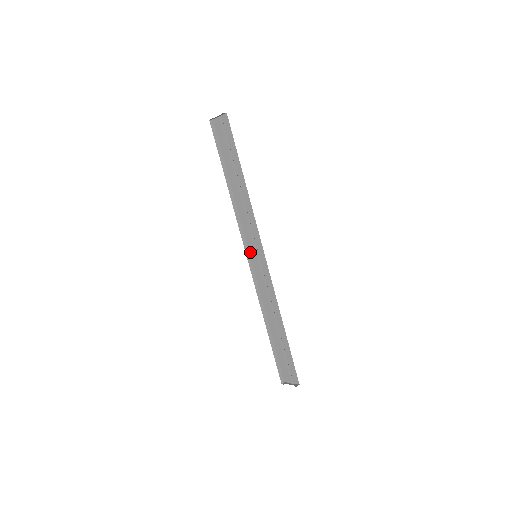
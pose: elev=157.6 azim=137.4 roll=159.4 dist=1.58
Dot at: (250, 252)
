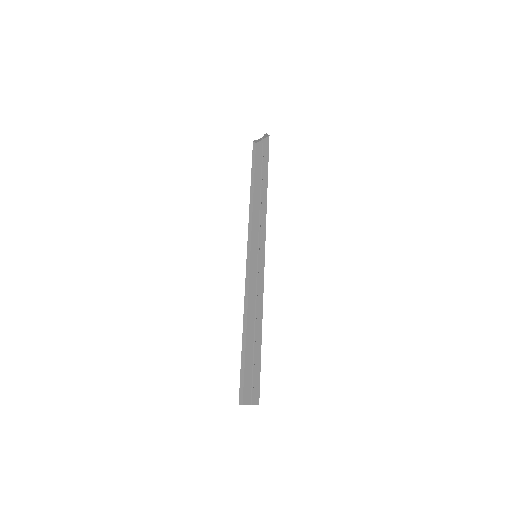
Dot at: (251, 254)
